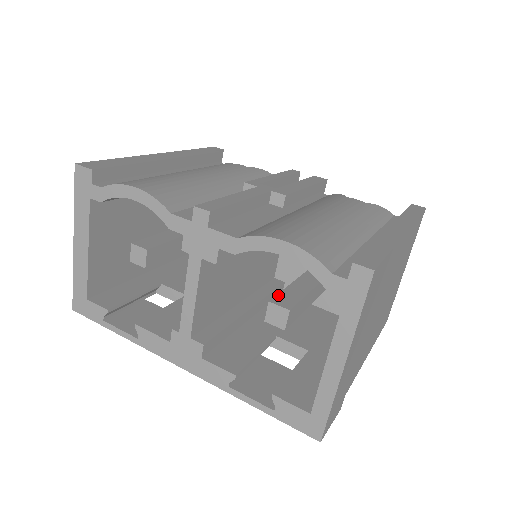
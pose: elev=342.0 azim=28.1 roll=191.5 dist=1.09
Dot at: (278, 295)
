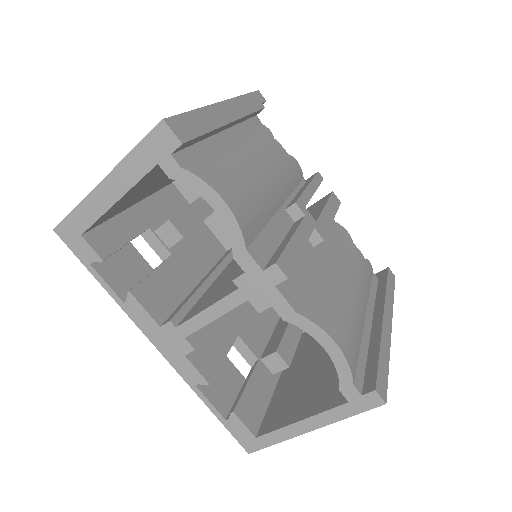
Dot at: (282, 342)
